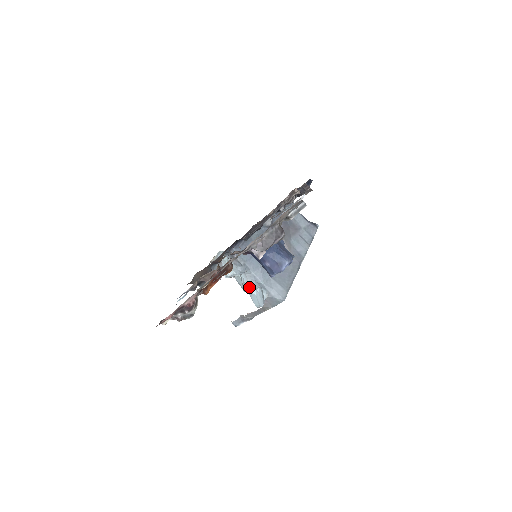
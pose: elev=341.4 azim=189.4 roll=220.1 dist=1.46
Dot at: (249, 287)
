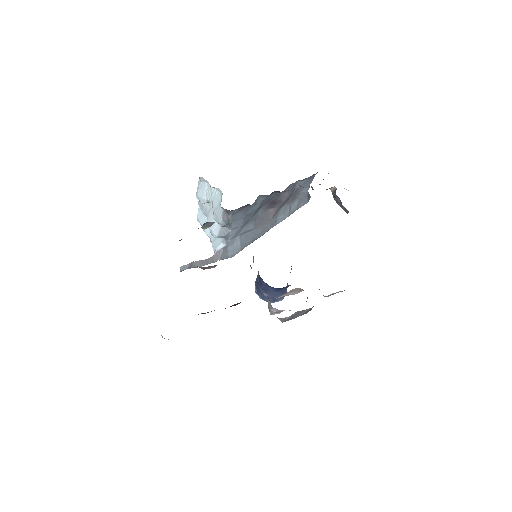
Dot at: (215, 235)
